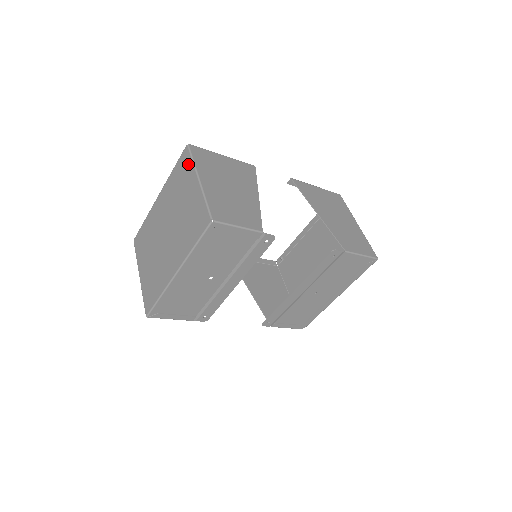
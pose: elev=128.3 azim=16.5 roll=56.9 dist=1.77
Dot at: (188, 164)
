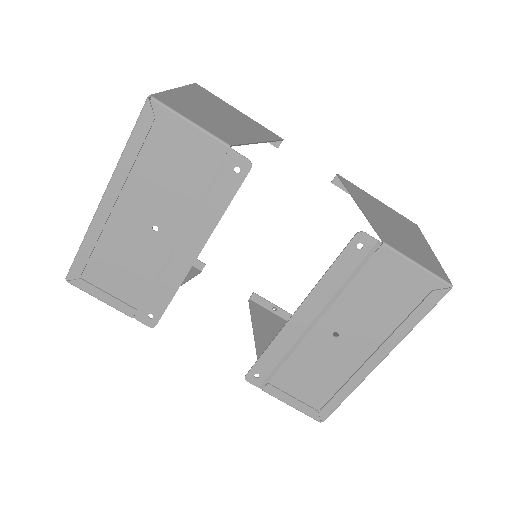
Dot at: occluded
